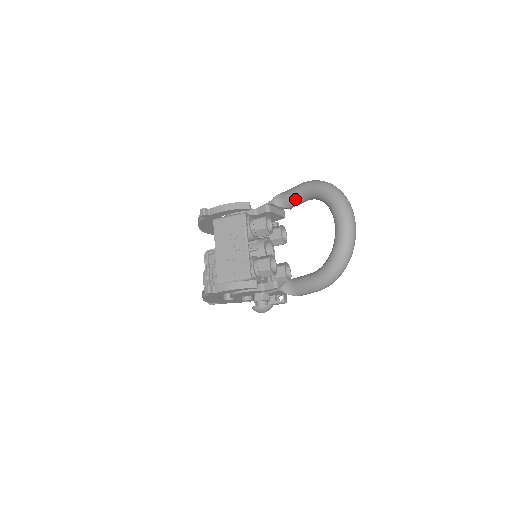
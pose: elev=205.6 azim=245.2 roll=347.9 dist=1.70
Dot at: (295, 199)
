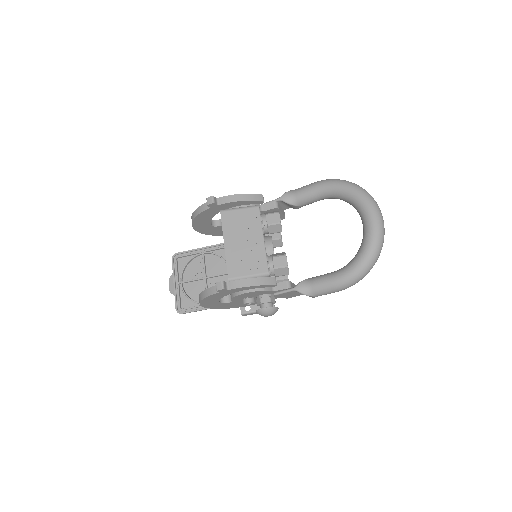
Dot at: (310, 197)
